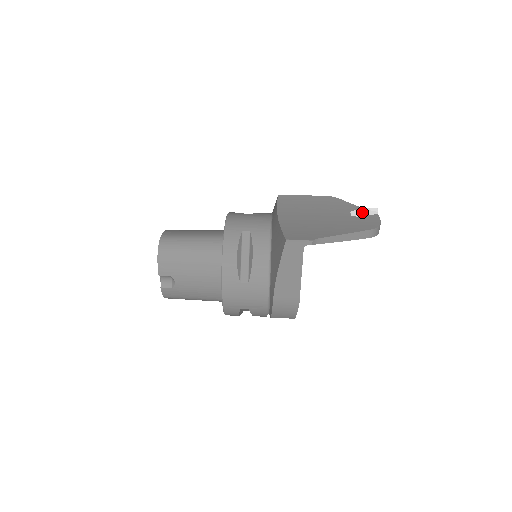
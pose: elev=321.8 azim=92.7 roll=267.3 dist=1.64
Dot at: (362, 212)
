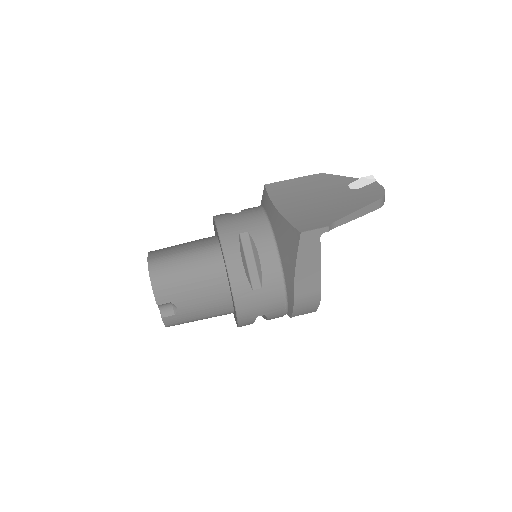
Dot at: (360, 183)
